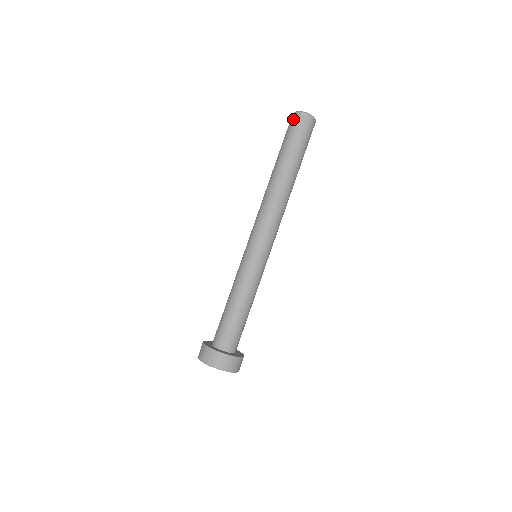
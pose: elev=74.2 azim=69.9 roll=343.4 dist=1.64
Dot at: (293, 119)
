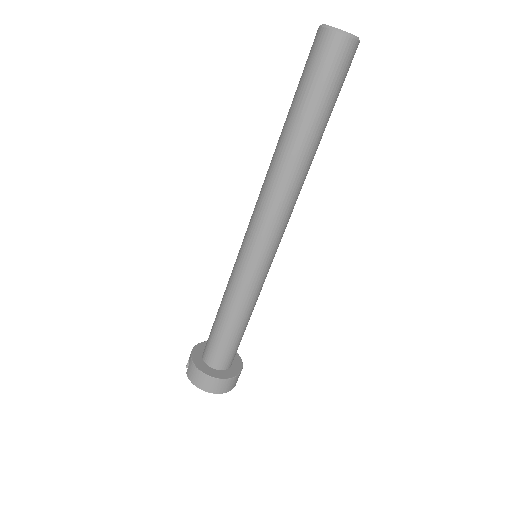
Dot at: (320, 43)
